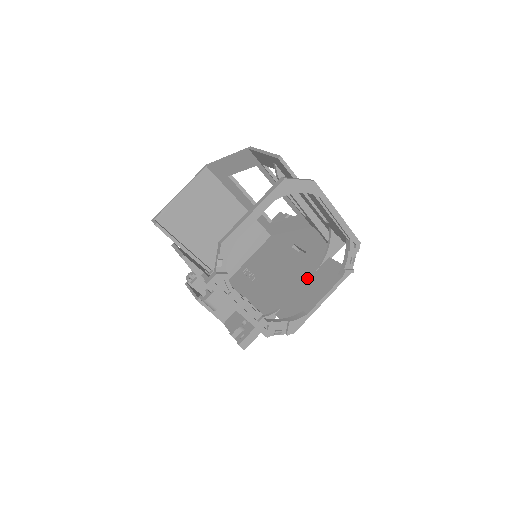
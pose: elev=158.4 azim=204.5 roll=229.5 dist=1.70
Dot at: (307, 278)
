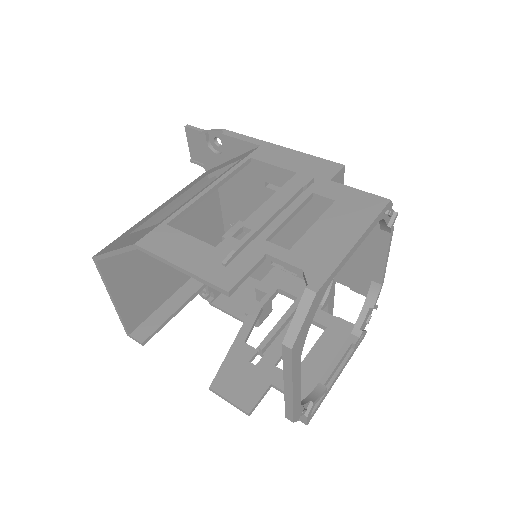
Dot at: occluded
